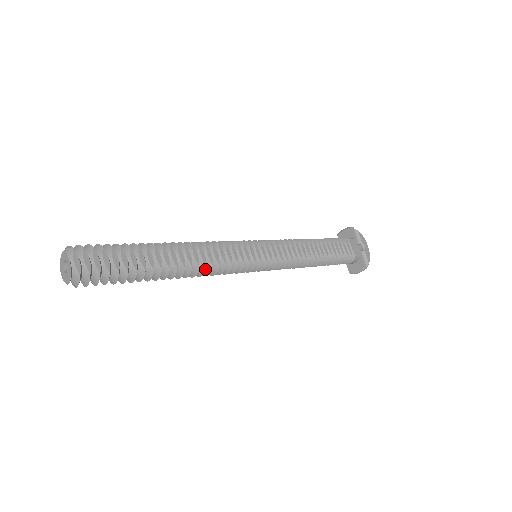
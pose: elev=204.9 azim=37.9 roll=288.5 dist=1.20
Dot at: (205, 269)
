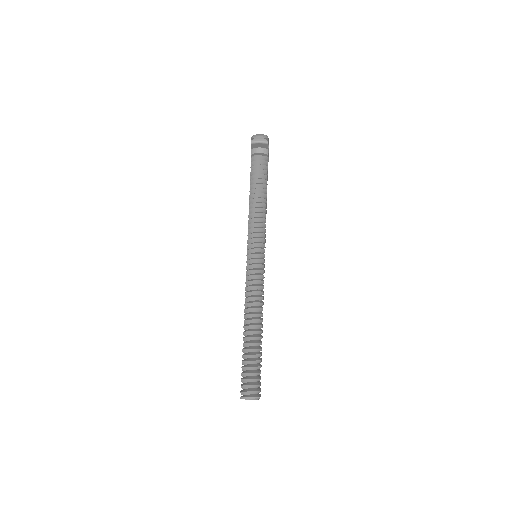
Dot at: occluded
